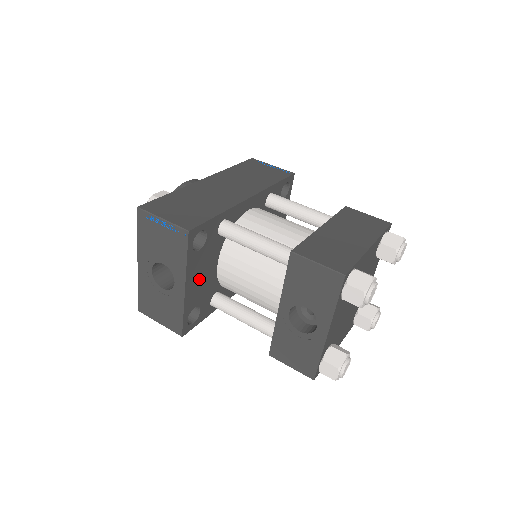
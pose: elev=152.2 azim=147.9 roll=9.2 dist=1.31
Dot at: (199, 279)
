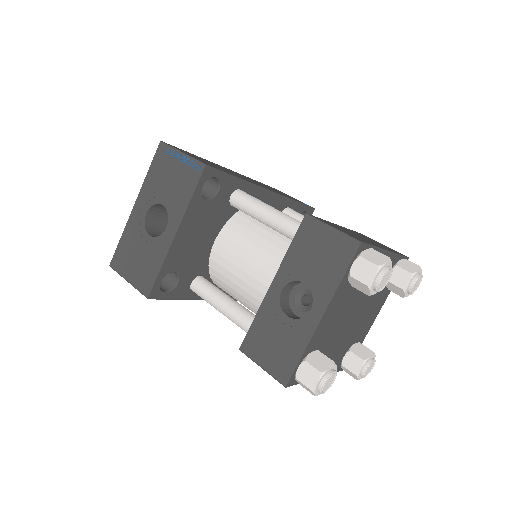
Dot at: (193, 238)
